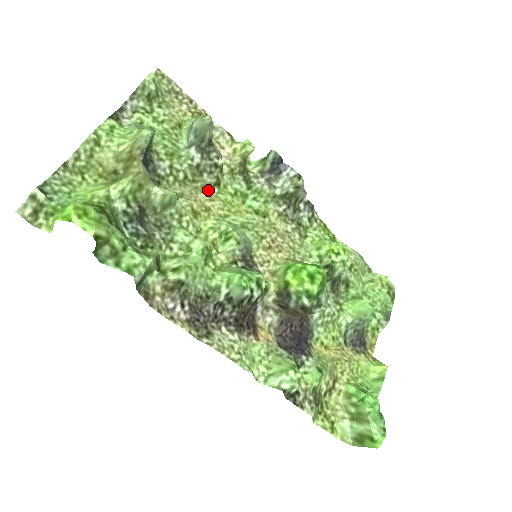
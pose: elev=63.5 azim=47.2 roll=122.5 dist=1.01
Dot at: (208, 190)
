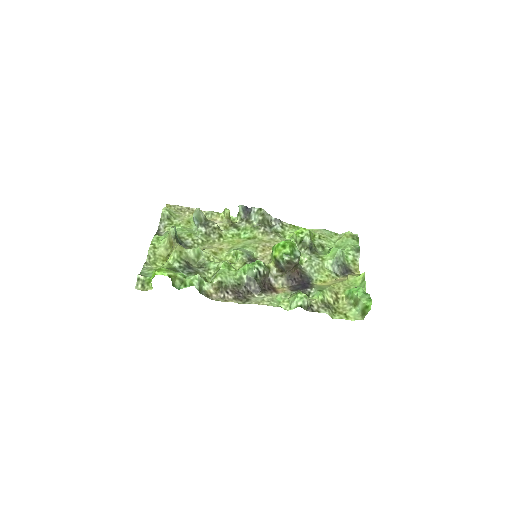
Dot at: (217, 241)
